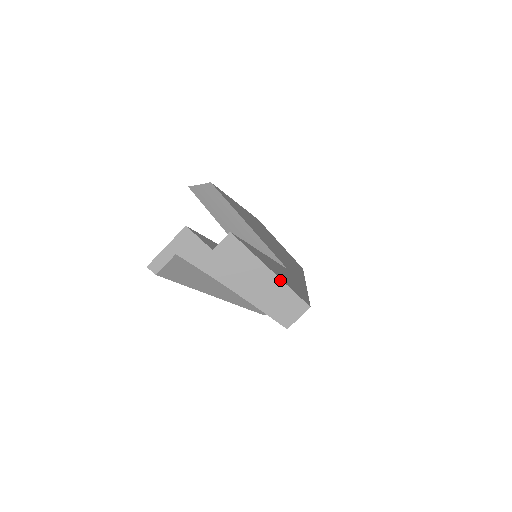
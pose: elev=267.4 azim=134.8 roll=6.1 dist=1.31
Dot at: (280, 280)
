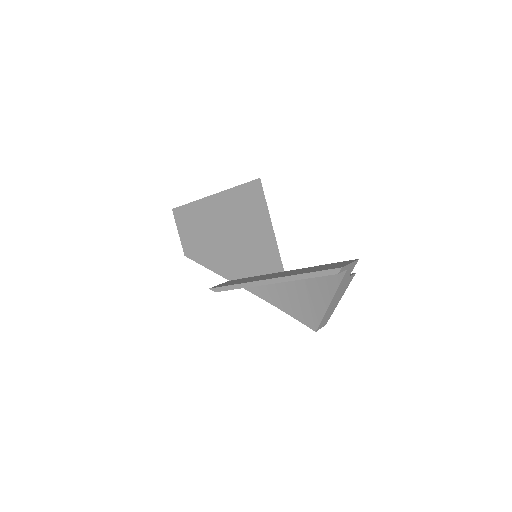
Dot at: (336, 306)
